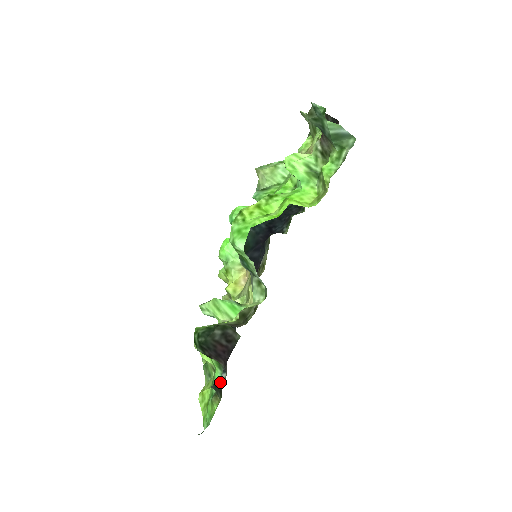
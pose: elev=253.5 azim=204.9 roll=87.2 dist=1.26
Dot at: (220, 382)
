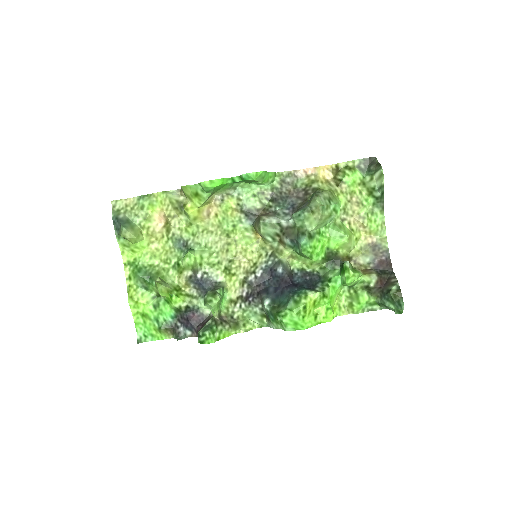
Dot at: (179, 329)
